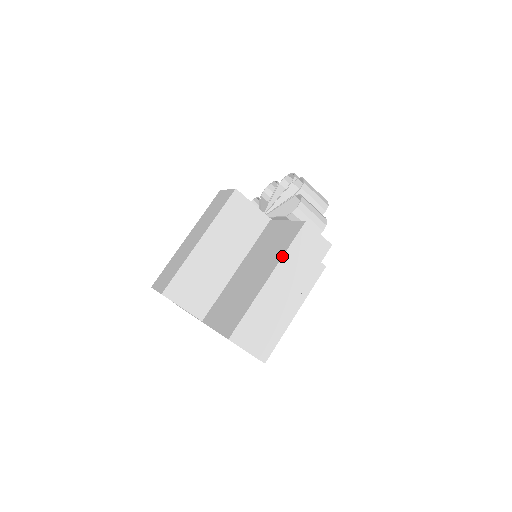
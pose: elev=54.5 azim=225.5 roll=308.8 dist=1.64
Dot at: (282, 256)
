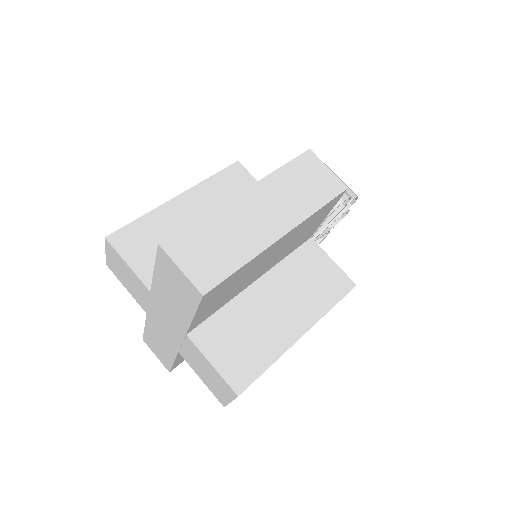
Dot at: (269, 174)
